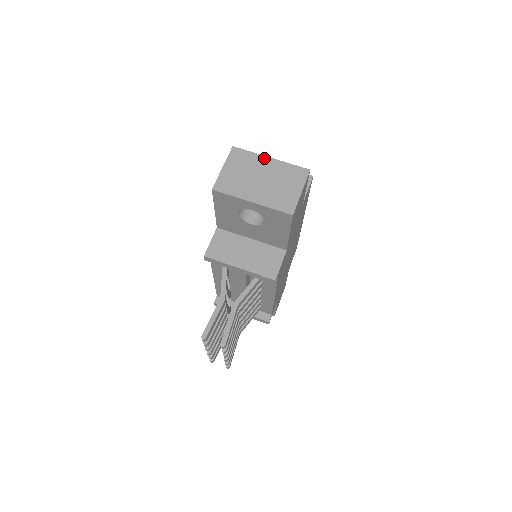
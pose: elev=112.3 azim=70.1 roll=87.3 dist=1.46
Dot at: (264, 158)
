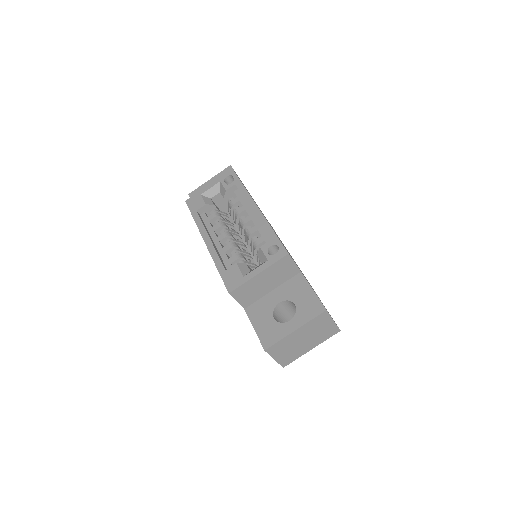
Dot at: (291, 335)
